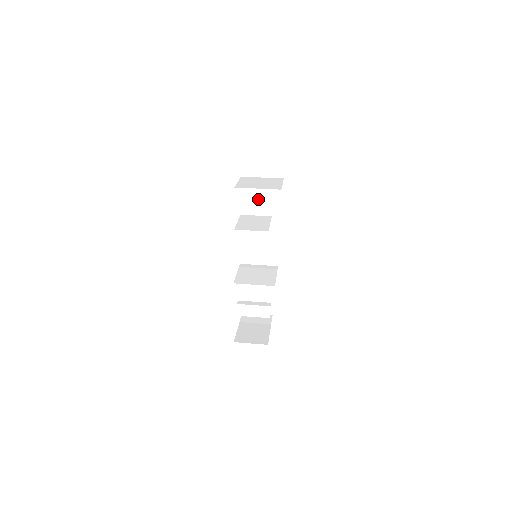
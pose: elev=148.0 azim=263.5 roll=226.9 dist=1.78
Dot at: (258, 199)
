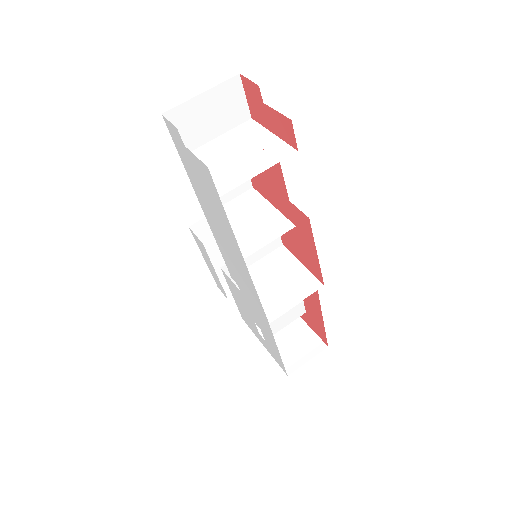
Dot at: occluded
